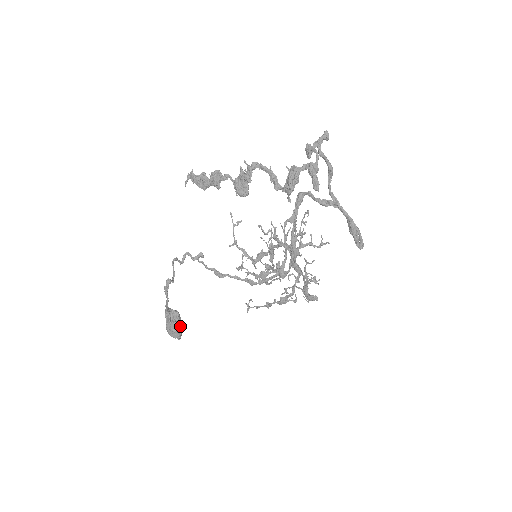
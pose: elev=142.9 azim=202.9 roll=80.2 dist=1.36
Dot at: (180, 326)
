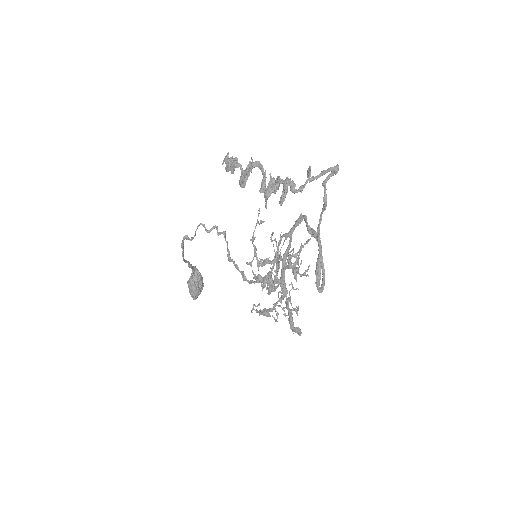
Dot at: (197, 288)
